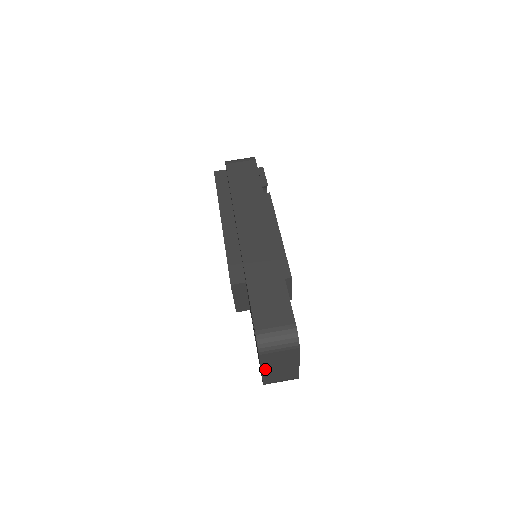
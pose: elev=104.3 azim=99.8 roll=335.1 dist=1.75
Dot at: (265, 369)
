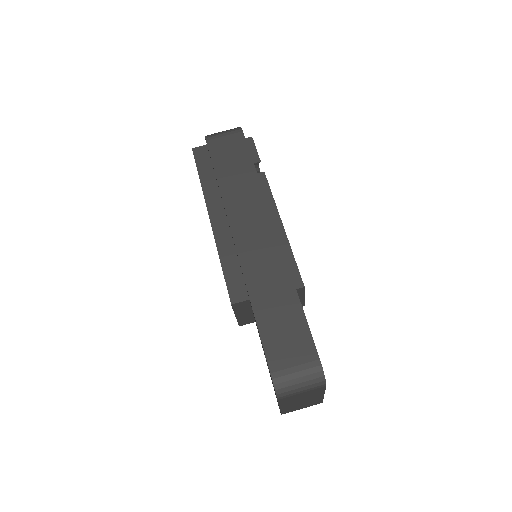
Dot at: (284, 406)
